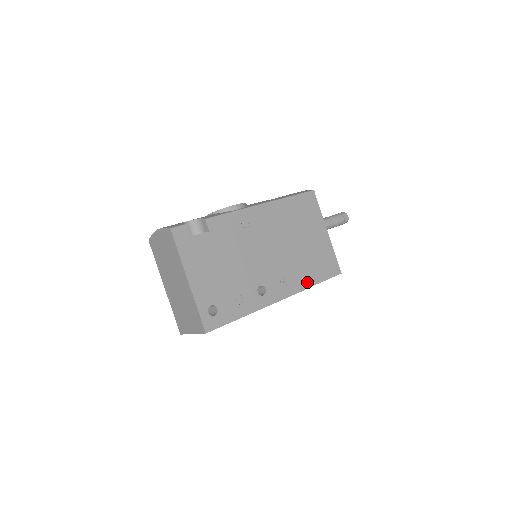
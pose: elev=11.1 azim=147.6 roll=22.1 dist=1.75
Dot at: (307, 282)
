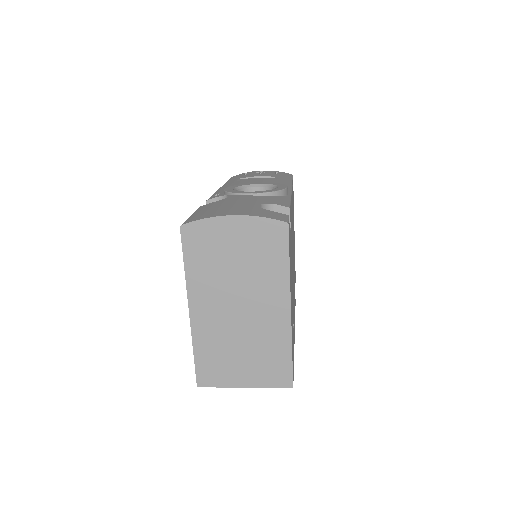
Dot at: occluded
